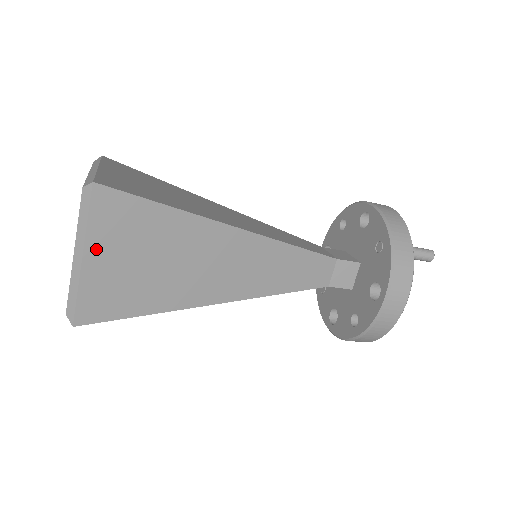
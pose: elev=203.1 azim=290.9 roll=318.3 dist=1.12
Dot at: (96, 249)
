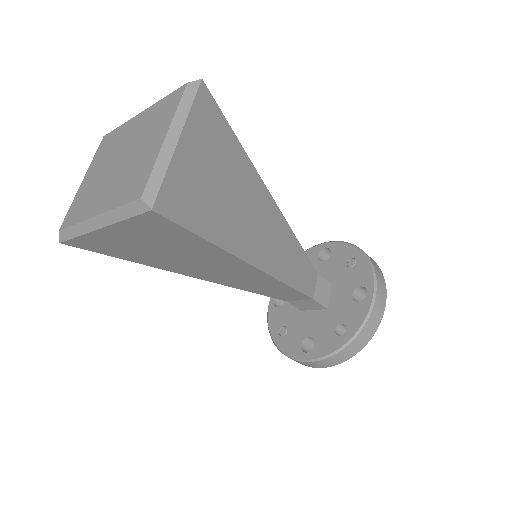
Dot at: (189, 139)
